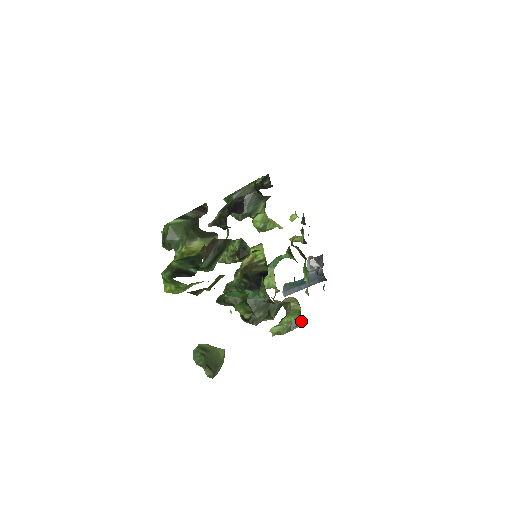
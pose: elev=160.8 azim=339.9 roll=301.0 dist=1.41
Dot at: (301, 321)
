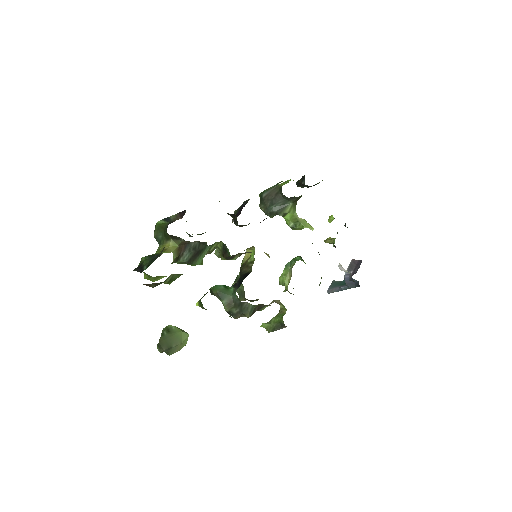
Dot at: (283, 324)
